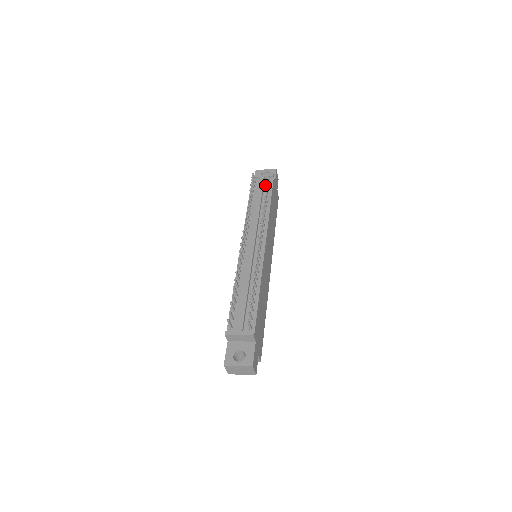
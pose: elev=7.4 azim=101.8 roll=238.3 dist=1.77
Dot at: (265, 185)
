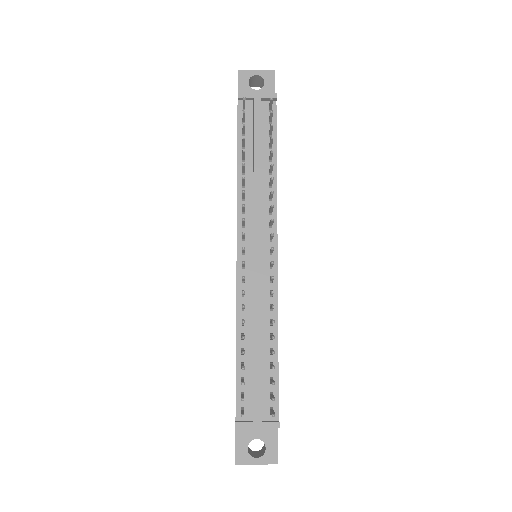
Dot at: (263, 116)
